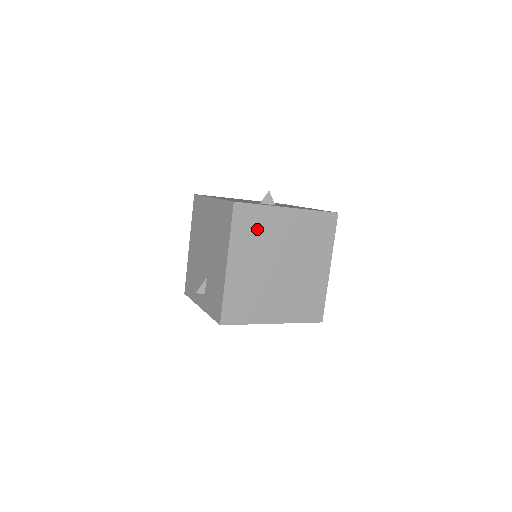
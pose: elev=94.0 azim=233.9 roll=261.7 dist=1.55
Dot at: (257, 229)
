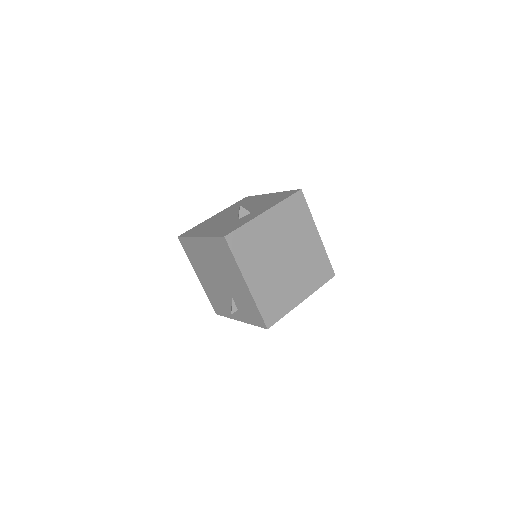
Dot at: (252, 244)
